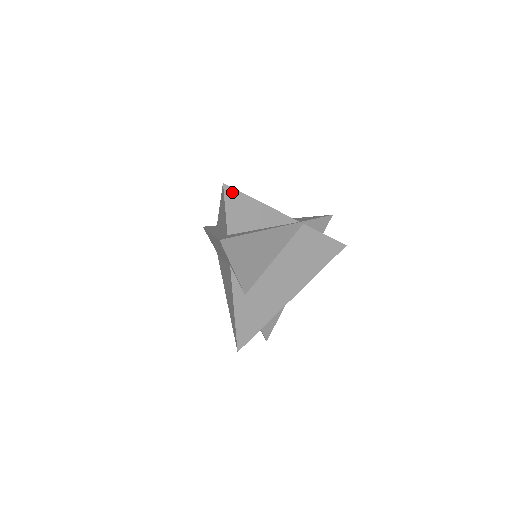
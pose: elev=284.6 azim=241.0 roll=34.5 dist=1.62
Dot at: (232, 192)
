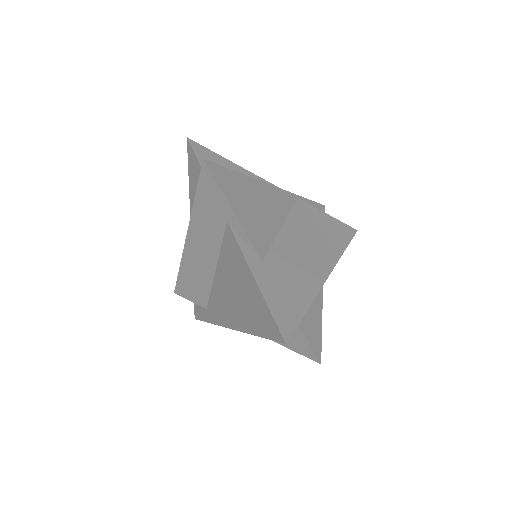
Dot at: (201, 148)
